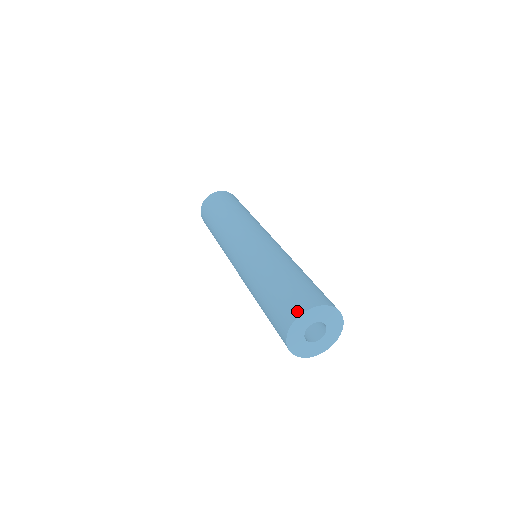
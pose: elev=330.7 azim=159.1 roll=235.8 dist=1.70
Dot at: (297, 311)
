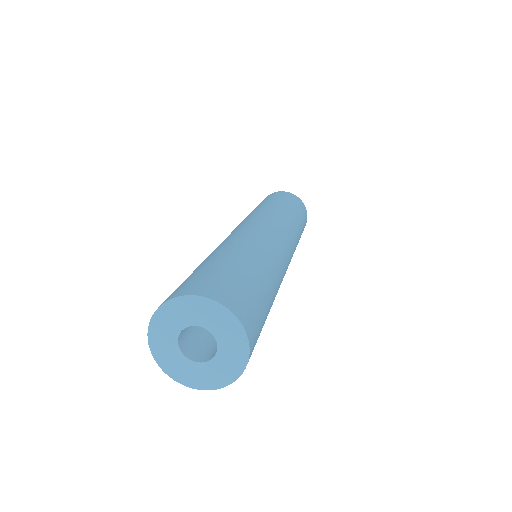
Dot at: (194, 290)
